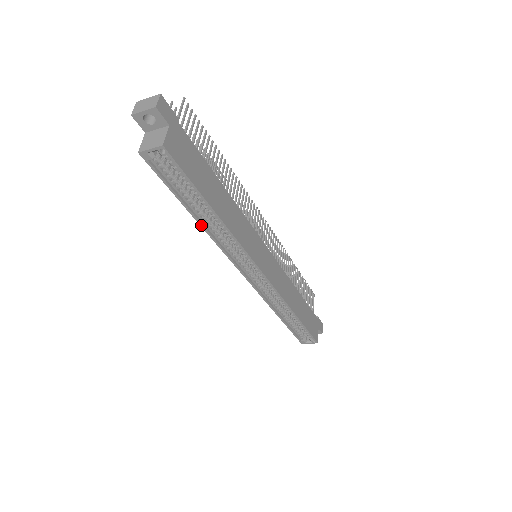
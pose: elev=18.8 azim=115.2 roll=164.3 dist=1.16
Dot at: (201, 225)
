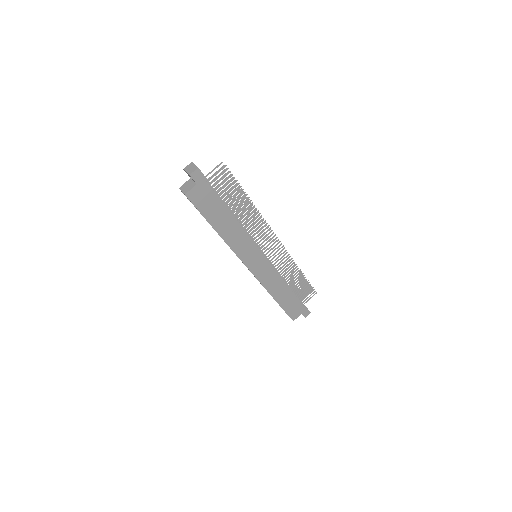
Dot at: (214, 229)
